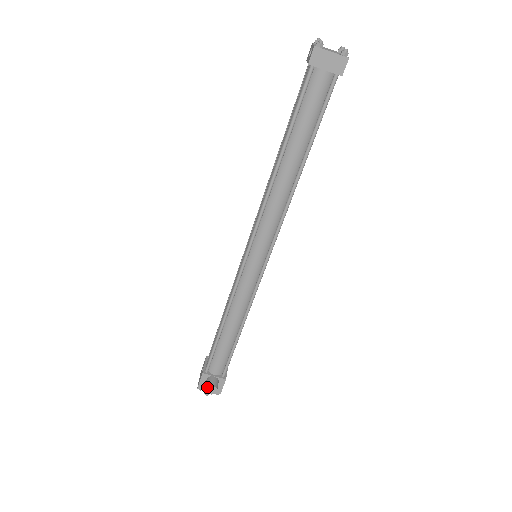
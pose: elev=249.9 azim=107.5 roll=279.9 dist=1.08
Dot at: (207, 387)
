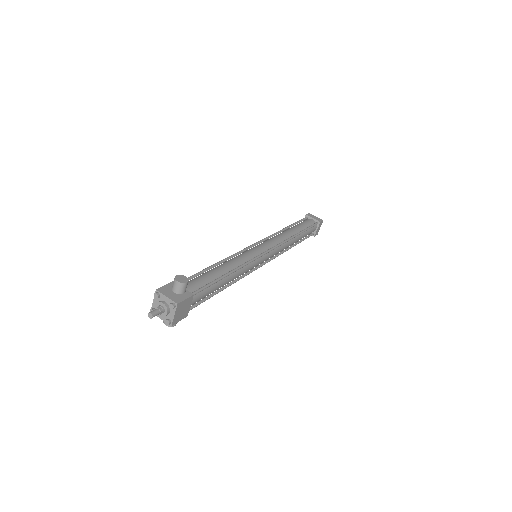
Dot at: (179, 276)
